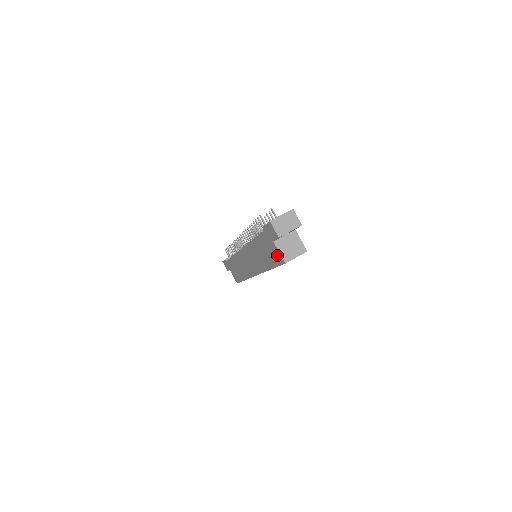
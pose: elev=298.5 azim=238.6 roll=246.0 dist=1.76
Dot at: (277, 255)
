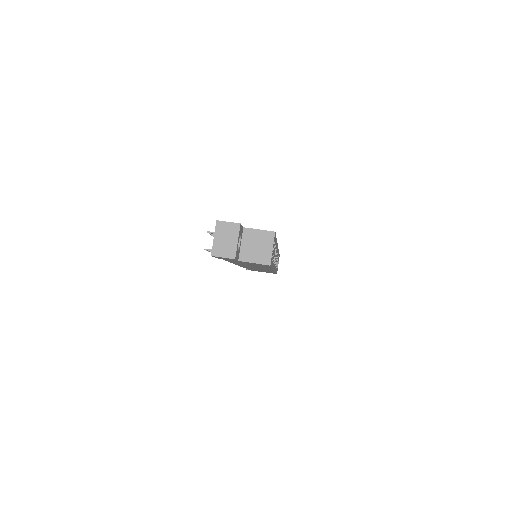
Dot at: (257, 264)
